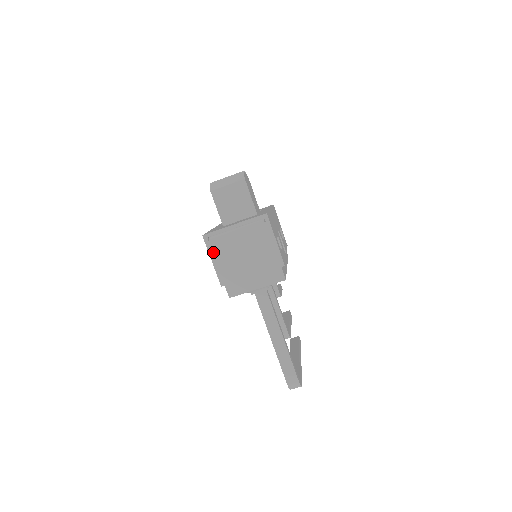
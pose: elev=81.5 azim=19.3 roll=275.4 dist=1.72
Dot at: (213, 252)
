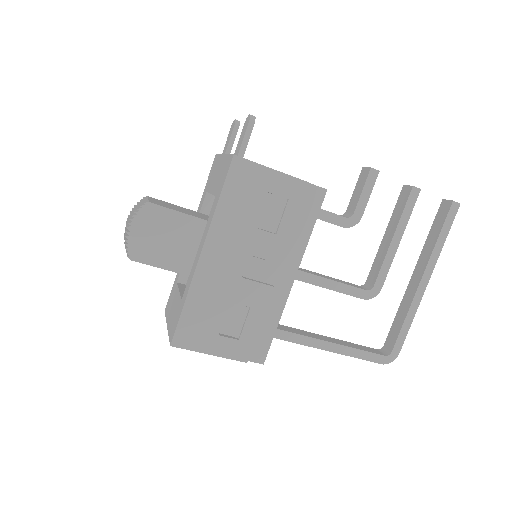
Dot at: occluded
